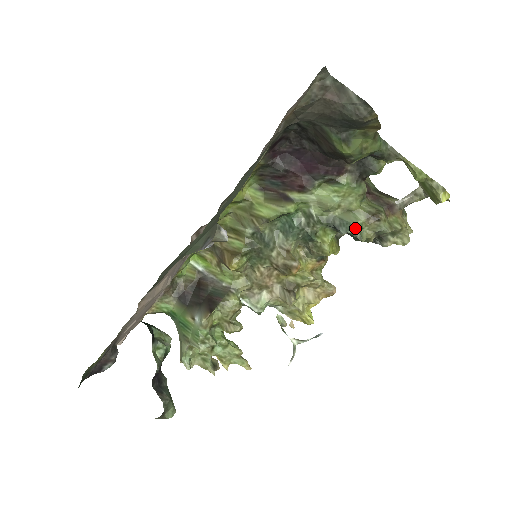
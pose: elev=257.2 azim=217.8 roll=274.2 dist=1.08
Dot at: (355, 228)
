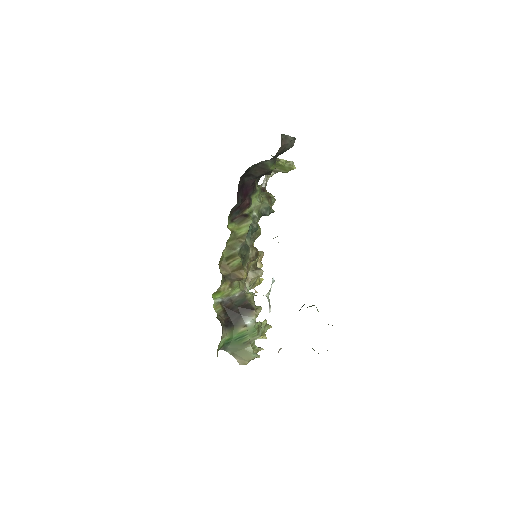
Dot at: (270, 208)
